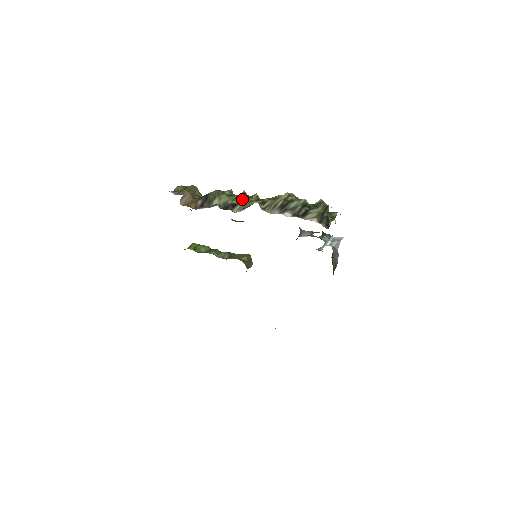
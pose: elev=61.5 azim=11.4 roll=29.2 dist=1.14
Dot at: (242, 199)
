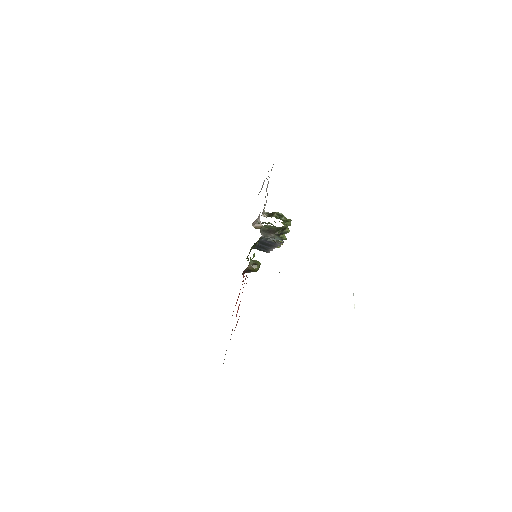
Dot at: occluded
